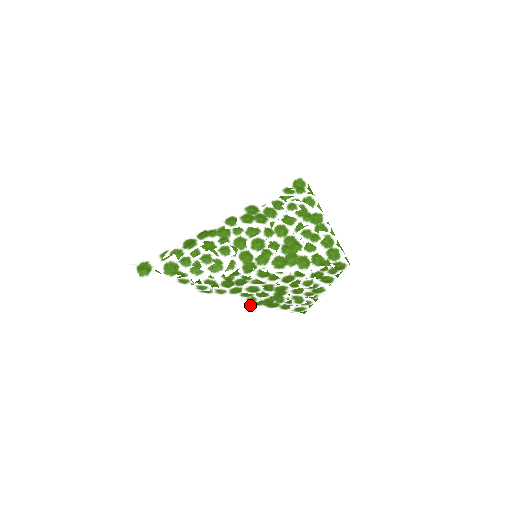
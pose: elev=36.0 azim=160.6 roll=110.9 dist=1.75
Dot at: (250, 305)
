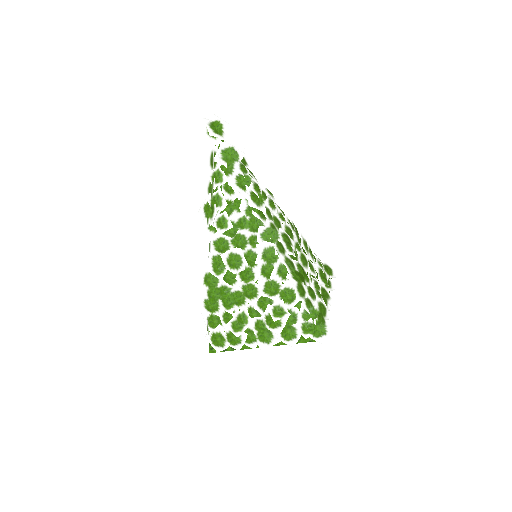
Dot at: (201, 277)
